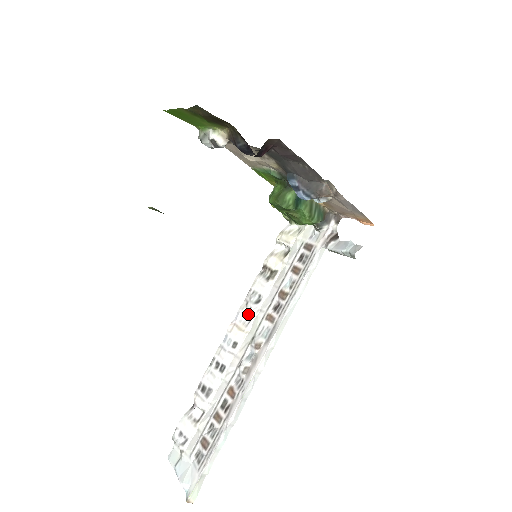
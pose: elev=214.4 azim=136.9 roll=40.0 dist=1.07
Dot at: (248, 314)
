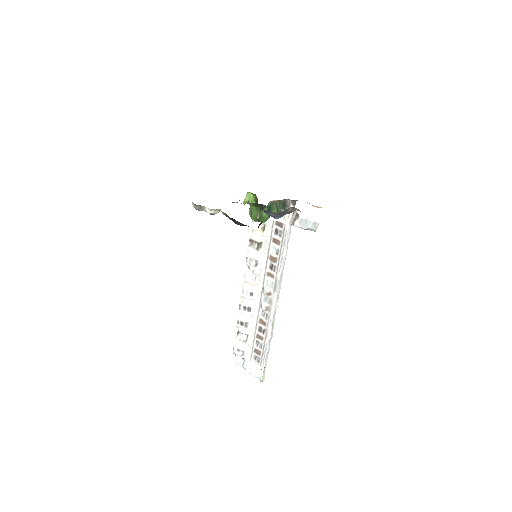
Dot at: (253, 274)
